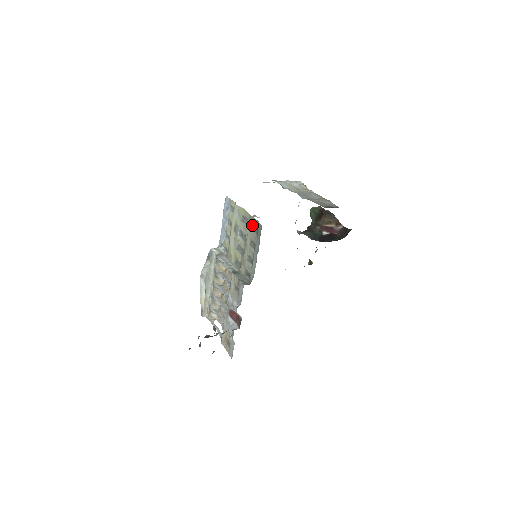
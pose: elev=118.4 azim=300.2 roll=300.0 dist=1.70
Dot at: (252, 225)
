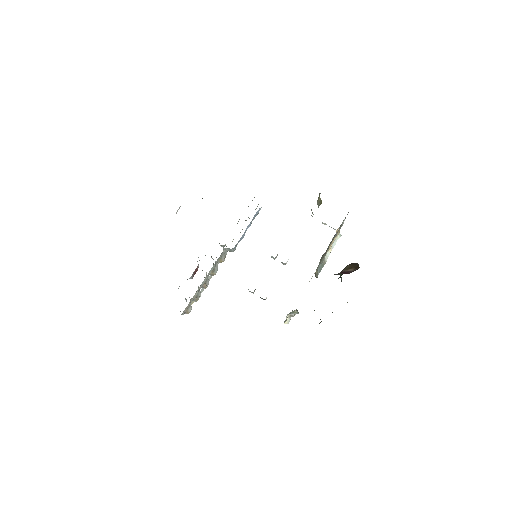
Dot at: occluded
